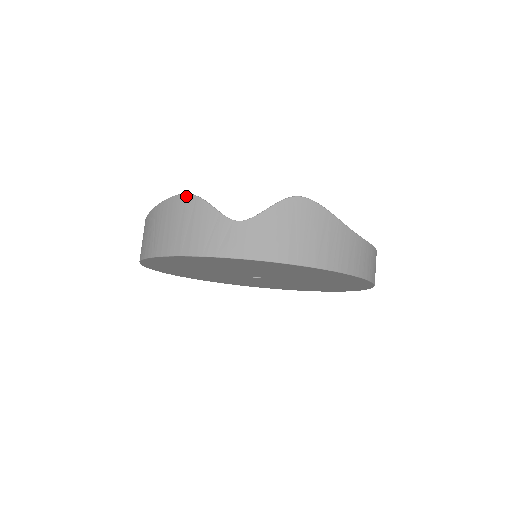
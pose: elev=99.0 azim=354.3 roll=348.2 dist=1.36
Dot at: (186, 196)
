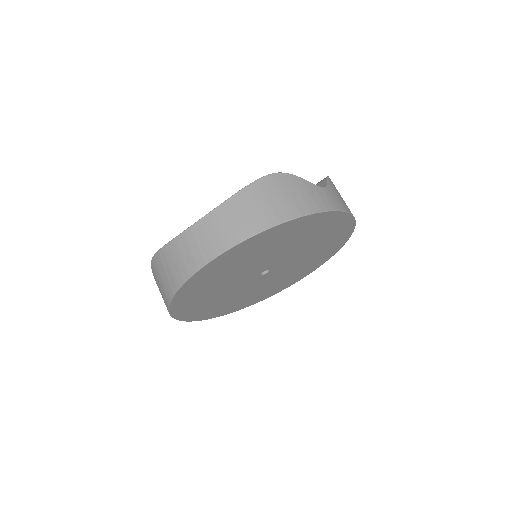
Dot at: (277, 174)
